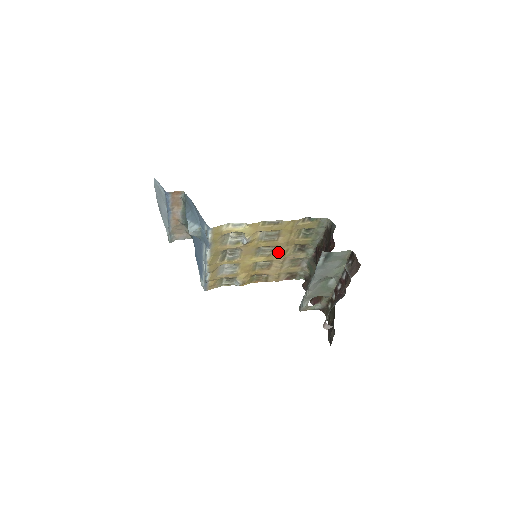
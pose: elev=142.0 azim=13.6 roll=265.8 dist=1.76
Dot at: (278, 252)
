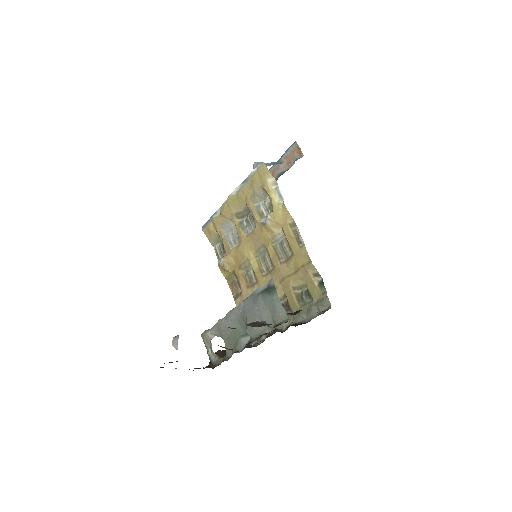
Dot at: (269, 278)
